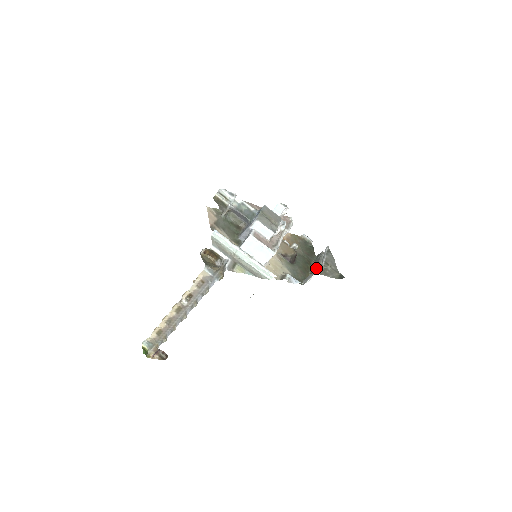
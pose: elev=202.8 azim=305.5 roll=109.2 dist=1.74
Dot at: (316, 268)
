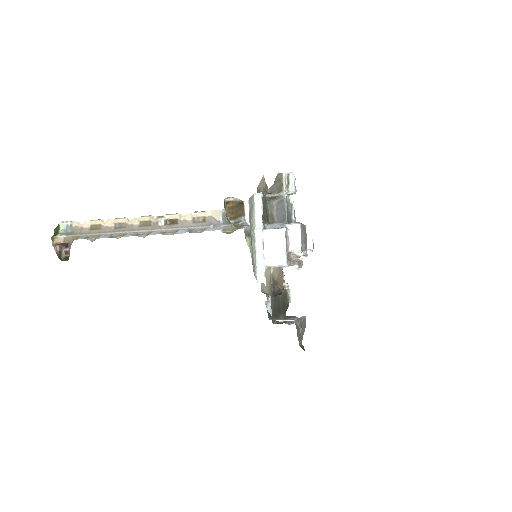
Dot at: occluded
